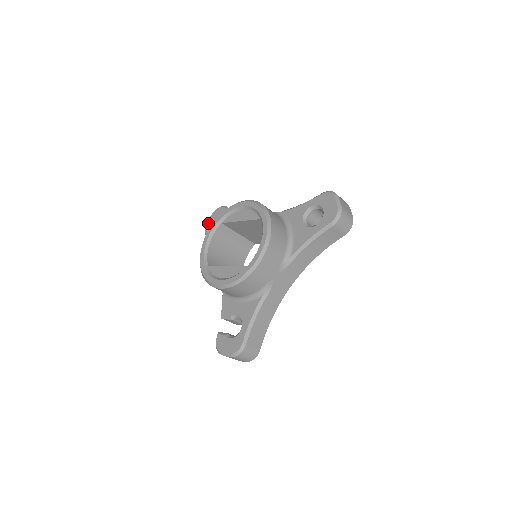
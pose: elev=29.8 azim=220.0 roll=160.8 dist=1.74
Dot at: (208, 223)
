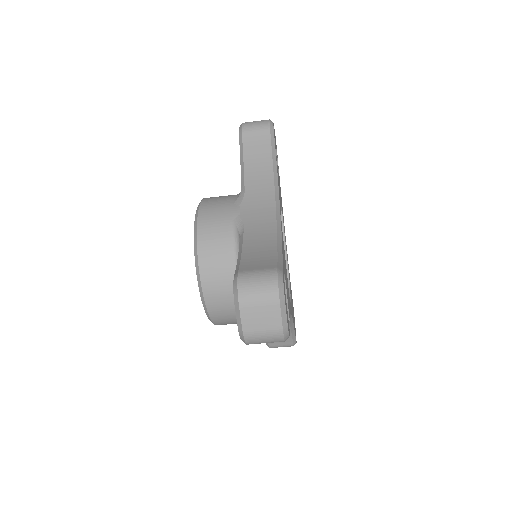
Dot at: occluded
